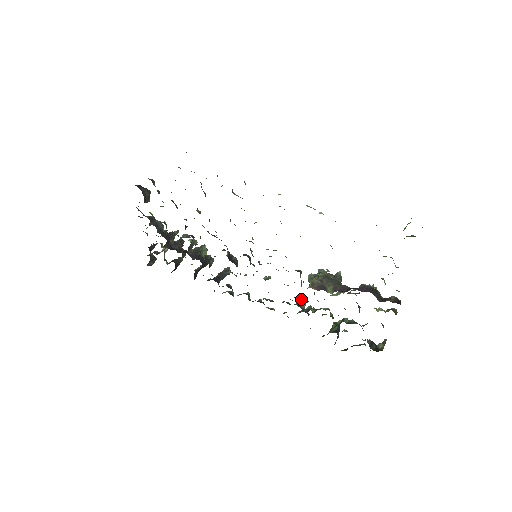
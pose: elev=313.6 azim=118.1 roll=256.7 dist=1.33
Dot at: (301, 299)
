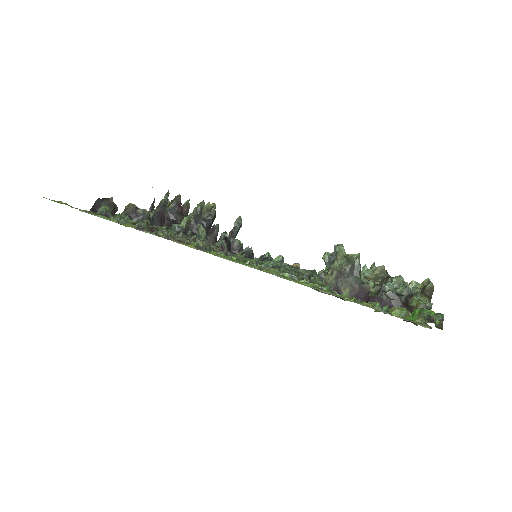
Dot at: occluded
